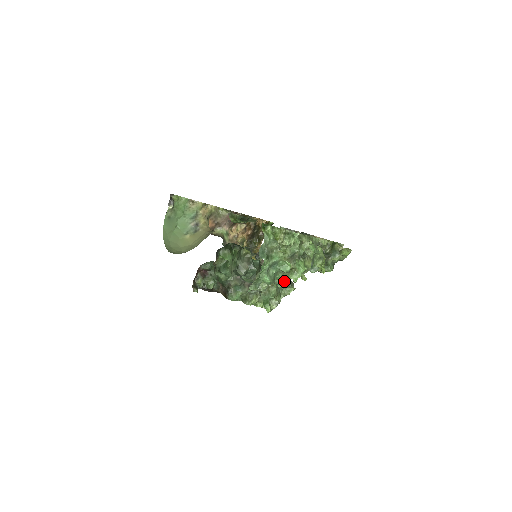
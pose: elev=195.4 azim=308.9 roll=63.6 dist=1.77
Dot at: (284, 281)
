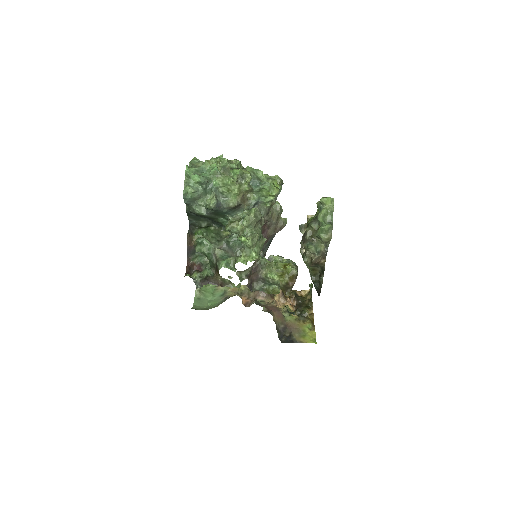
Dot at: occluded
